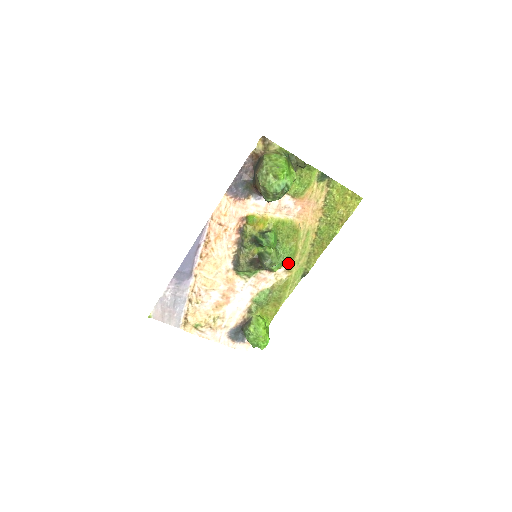
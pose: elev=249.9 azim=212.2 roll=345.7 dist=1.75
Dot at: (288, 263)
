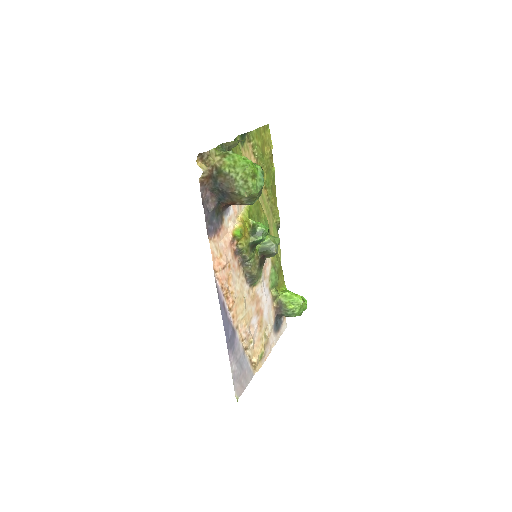
Dot at: occluded
